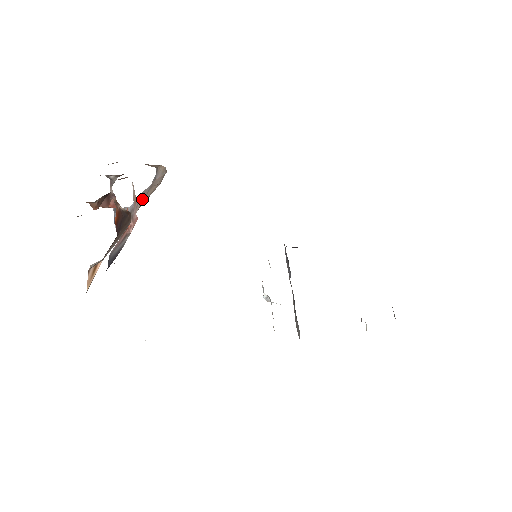
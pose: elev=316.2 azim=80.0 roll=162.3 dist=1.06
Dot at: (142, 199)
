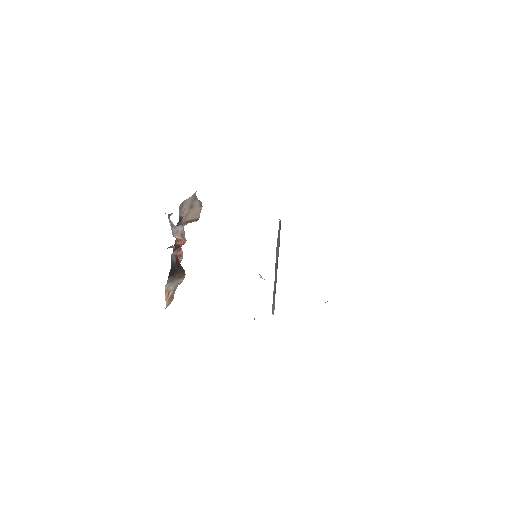
Dot at: (187, 208)
